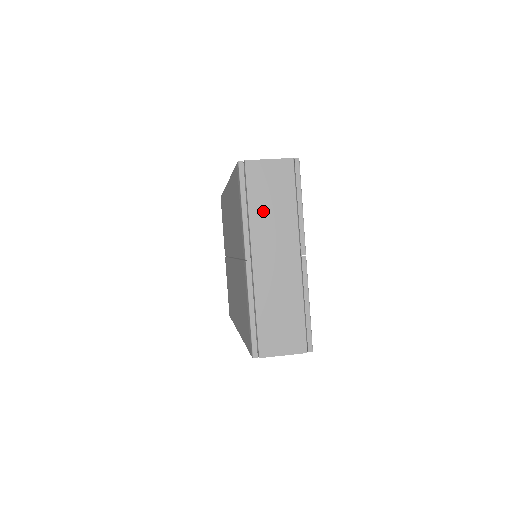
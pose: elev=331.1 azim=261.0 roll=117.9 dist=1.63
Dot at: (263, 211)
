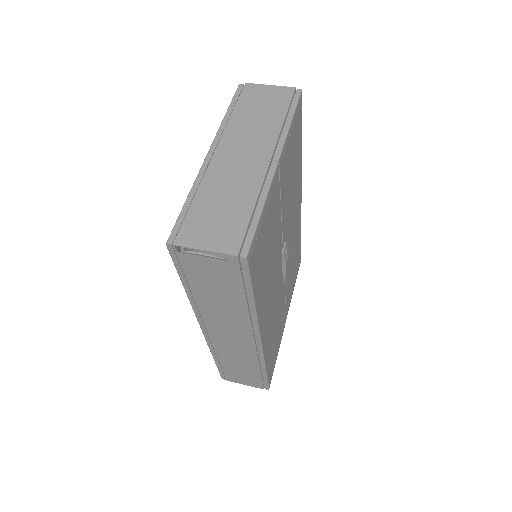
Dot at: (246, 118)
